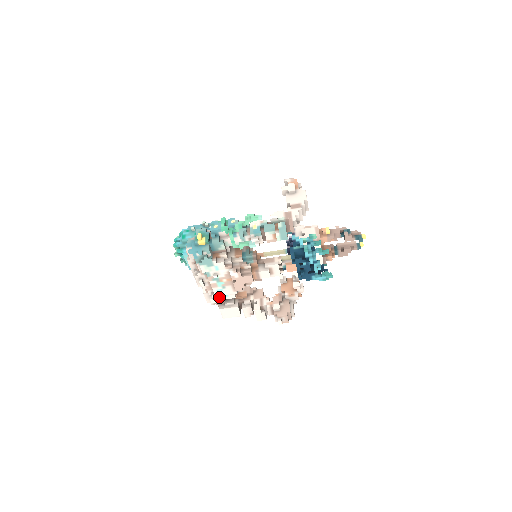
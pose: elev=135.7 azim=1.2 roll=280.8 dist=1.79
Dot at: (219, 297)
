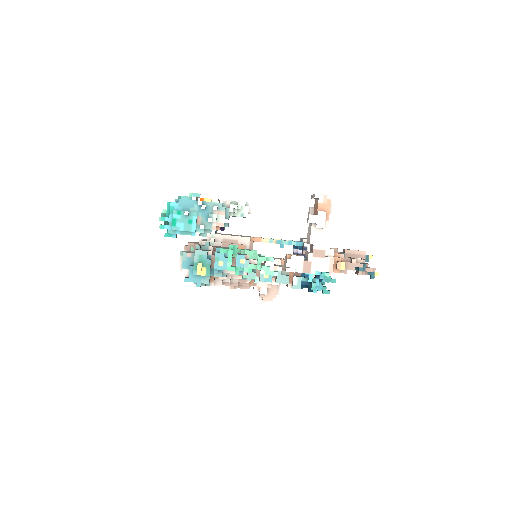
Dot at: occluded
